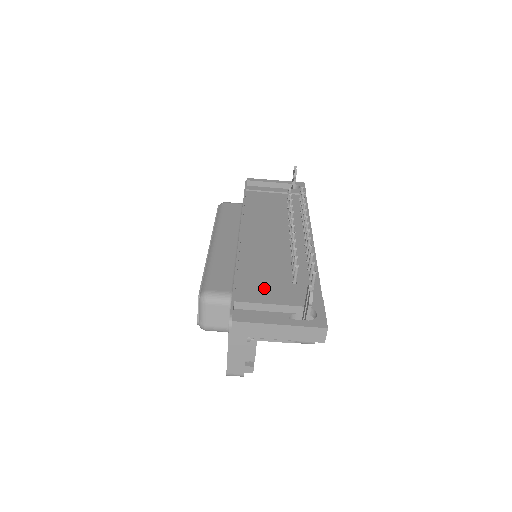
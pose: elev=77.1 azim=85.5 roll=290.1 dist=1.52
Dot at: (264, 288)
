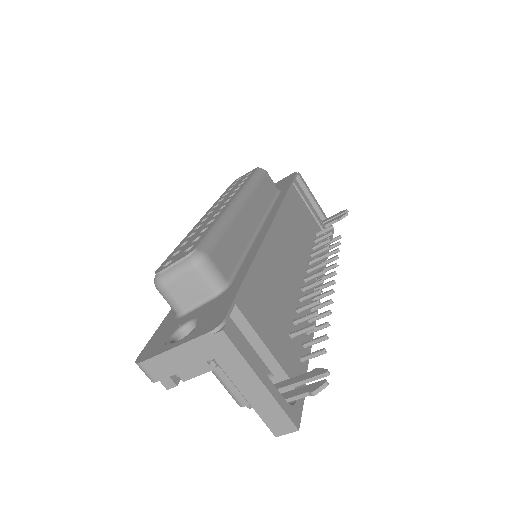
Dot at: (265, 315)
